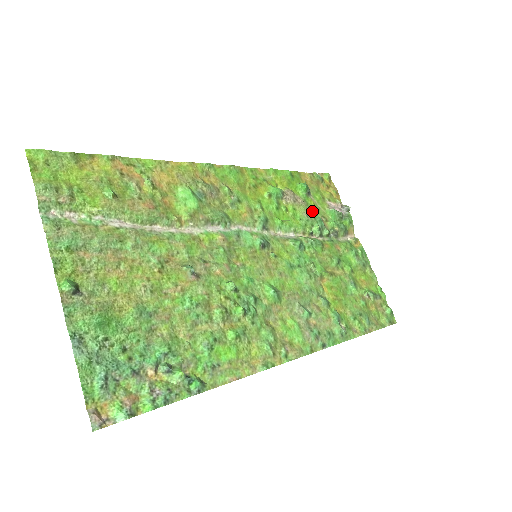
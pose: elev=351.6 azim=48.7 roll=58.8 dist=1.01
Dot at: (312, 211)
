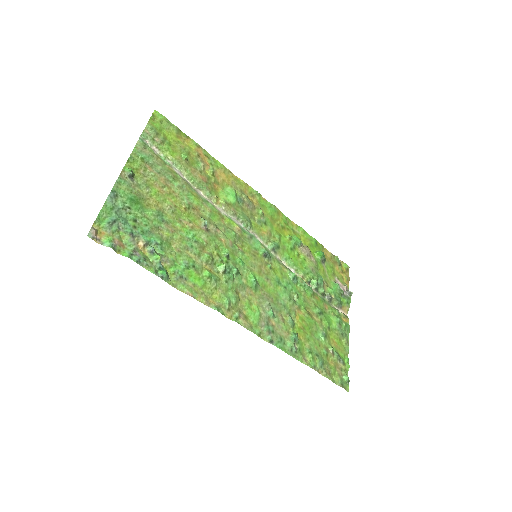
Dot at: (319, 272)
